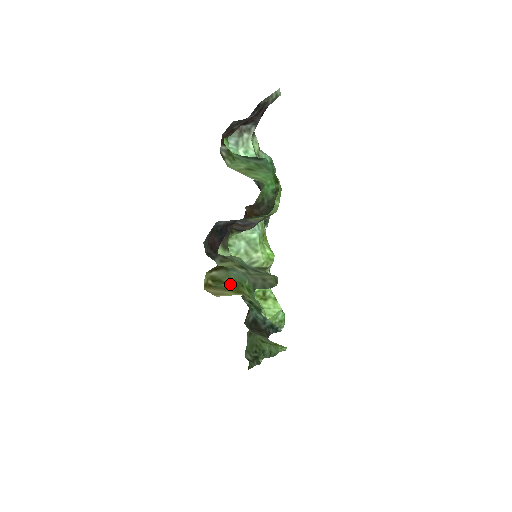
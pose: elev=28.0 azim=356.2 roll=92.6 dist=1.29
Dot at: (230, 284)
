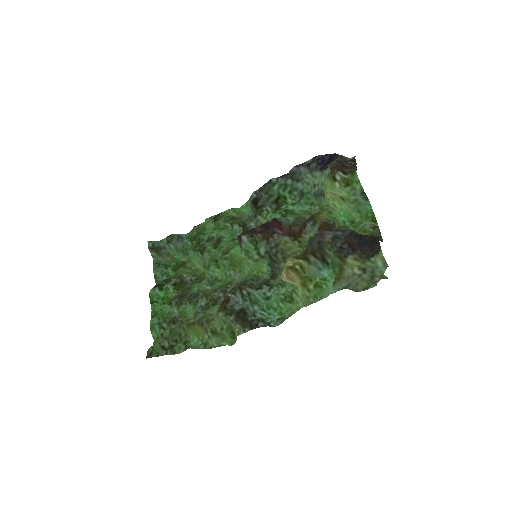
Dot at: (306, 275)
